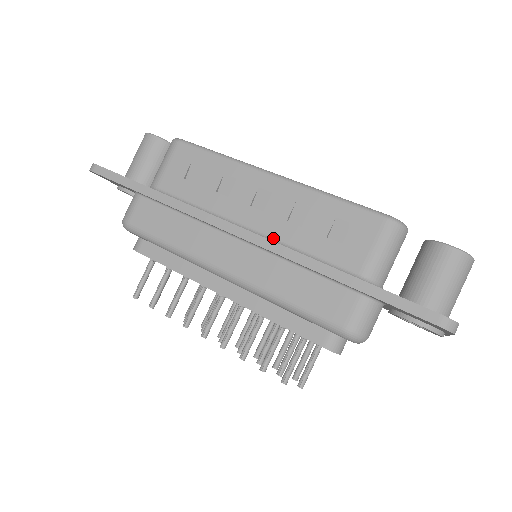
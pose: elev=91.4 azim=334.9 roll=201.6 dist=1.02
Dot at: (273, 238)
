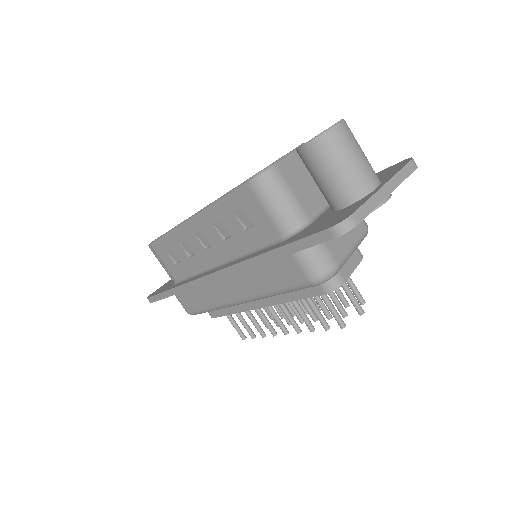
Dot at: (231, 258)
